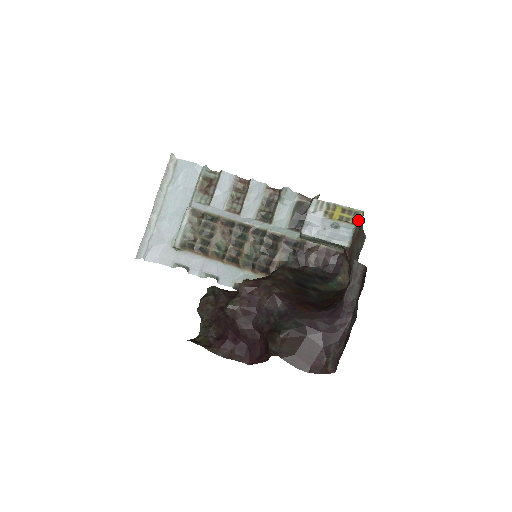
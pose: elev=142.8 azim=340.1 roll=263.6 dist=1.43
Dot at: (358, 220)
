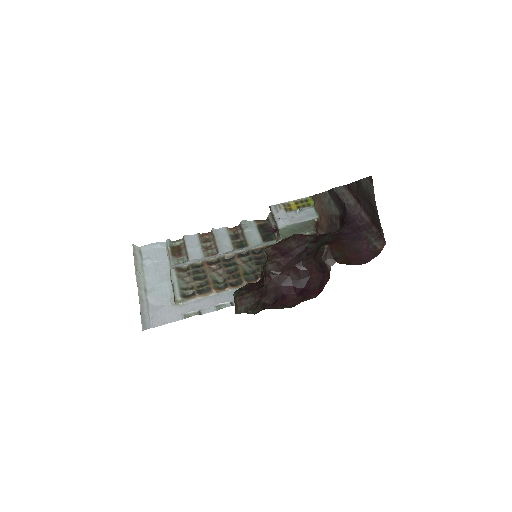
Dot at: (311, 202)
